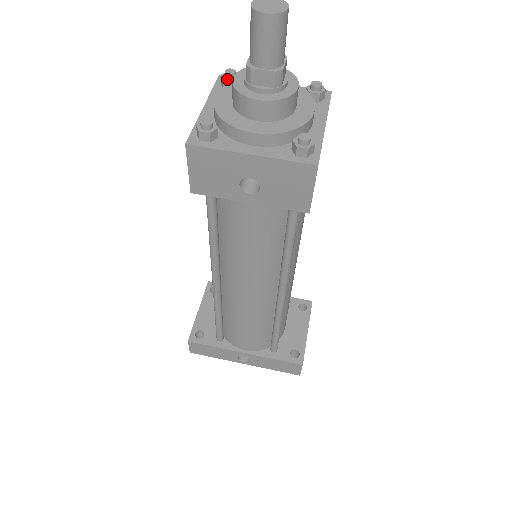
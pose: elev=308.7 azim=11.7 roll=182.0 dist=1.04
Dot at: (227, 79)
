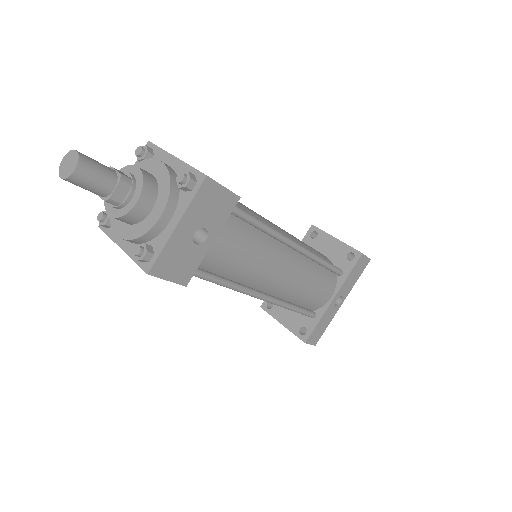
Dot at: (105, 221)
